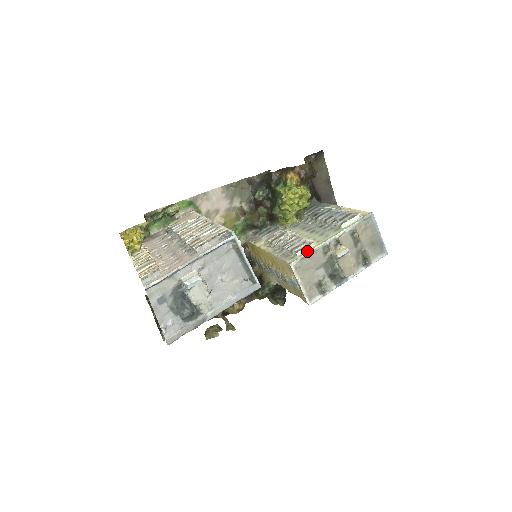
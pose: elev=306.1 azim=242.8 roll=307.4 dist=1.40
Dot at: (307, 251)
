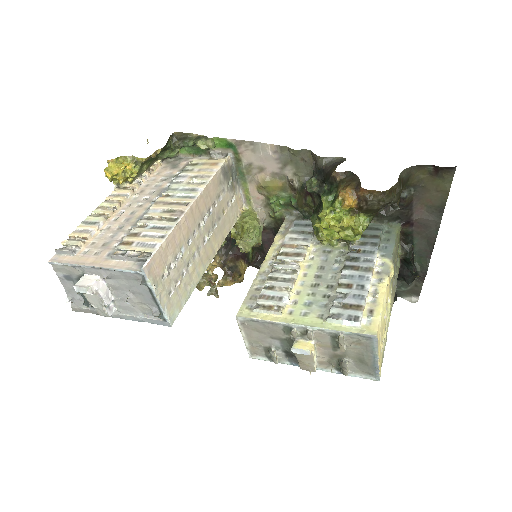
Dot at: (264, 316)
